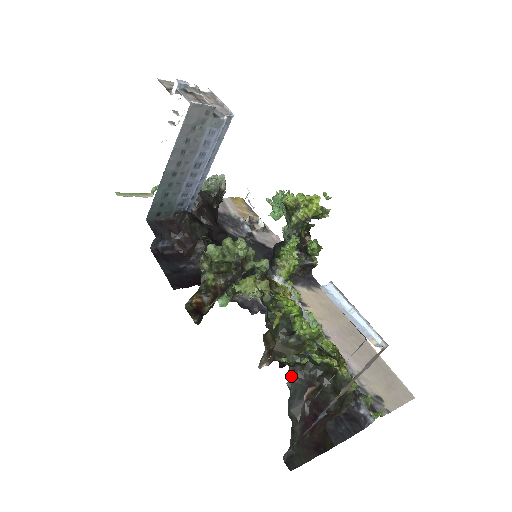
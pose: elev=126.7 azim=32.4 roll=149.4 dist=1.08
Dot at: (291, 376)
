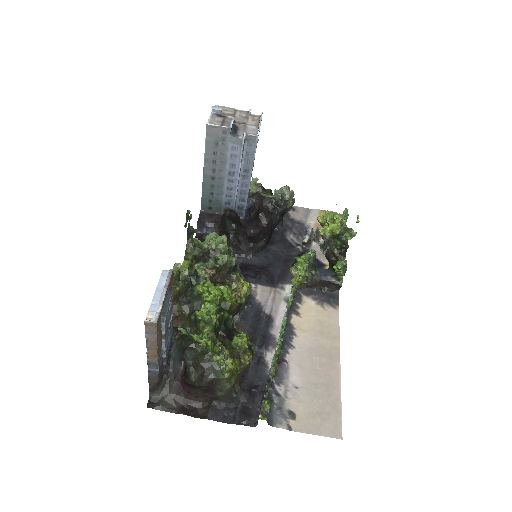
Dot at: (175, 341)
